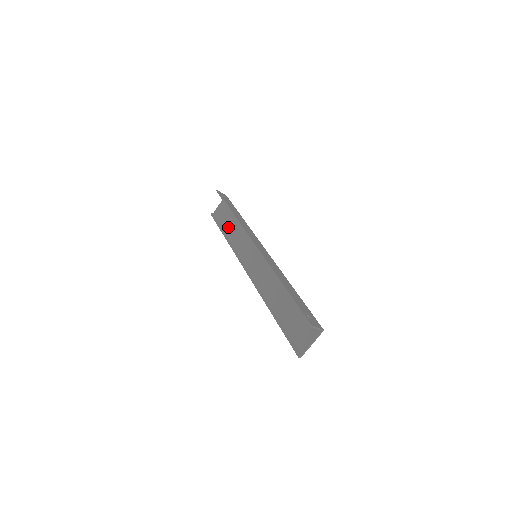
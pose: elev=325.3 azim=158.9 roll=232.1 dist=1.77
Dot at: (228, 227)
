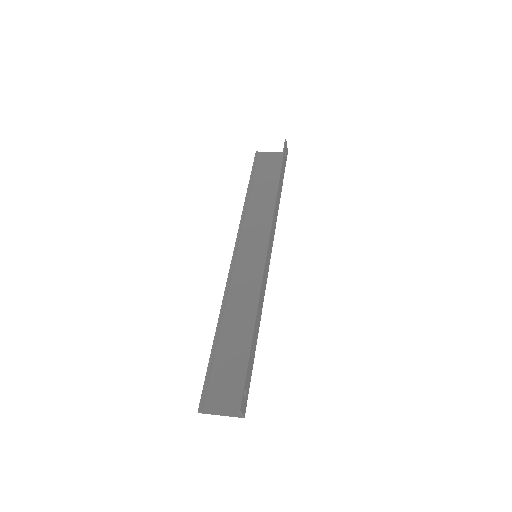
Dot at: (259, 187)
